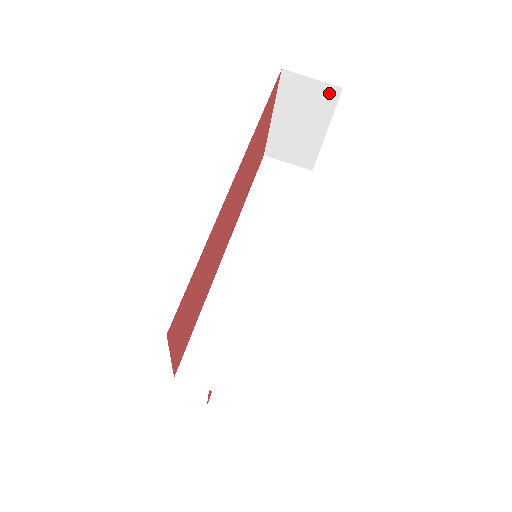
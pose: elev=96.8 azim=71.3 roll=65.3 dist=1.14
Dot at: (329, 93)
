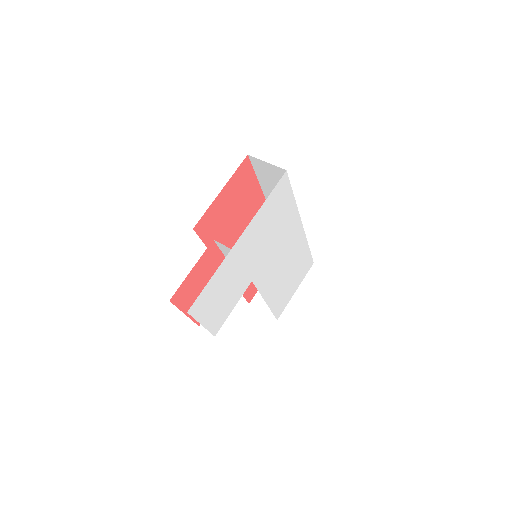
Dot at: occluded
